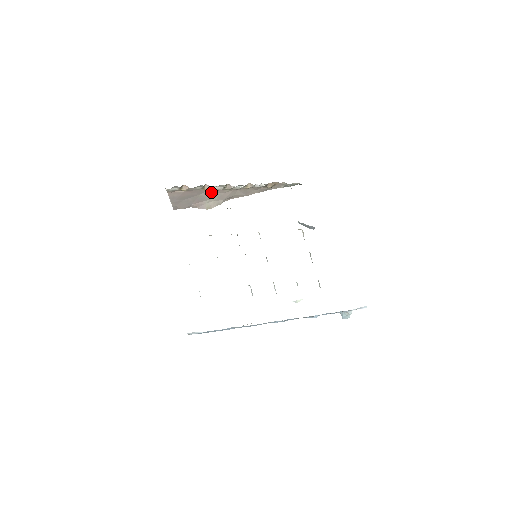
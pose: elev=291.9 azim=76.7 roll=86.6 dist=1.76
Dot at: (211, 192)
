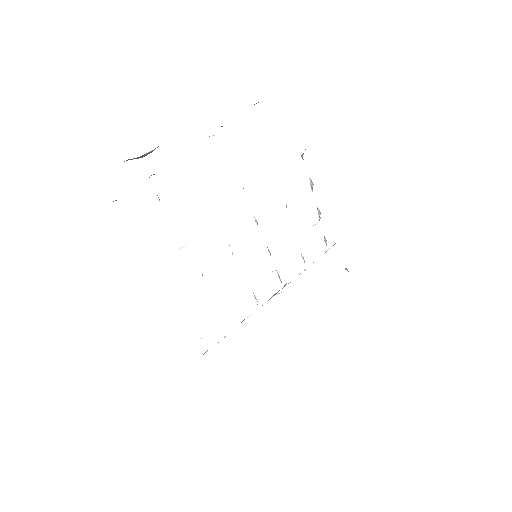
Dot at: occluded
